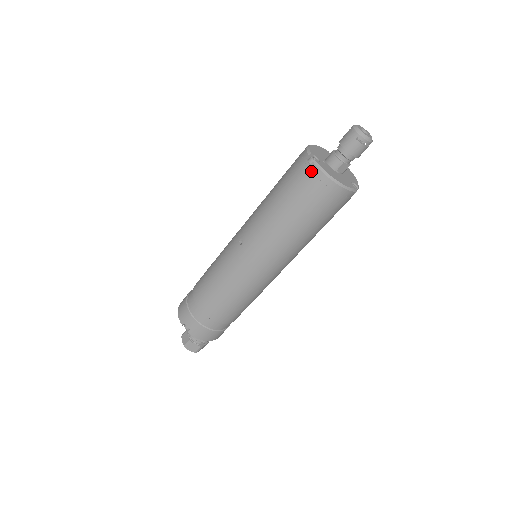
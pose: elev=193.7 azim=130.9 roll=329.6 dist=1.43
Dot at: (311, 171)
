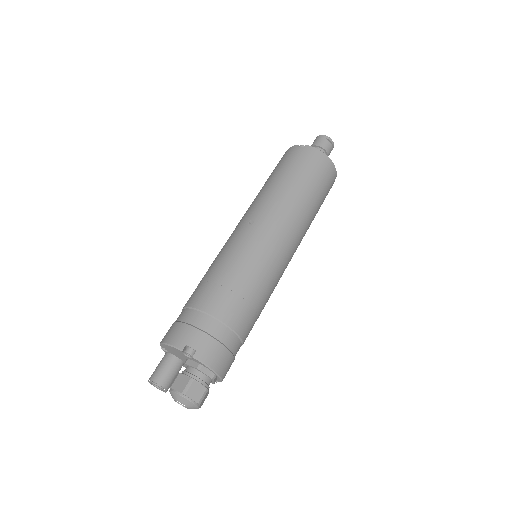
Dot at: (307, 150)
